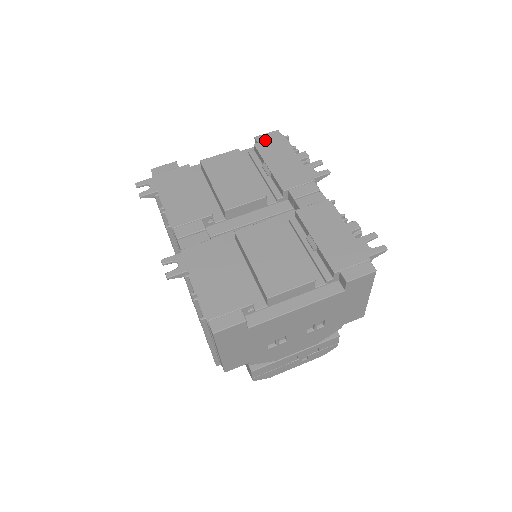
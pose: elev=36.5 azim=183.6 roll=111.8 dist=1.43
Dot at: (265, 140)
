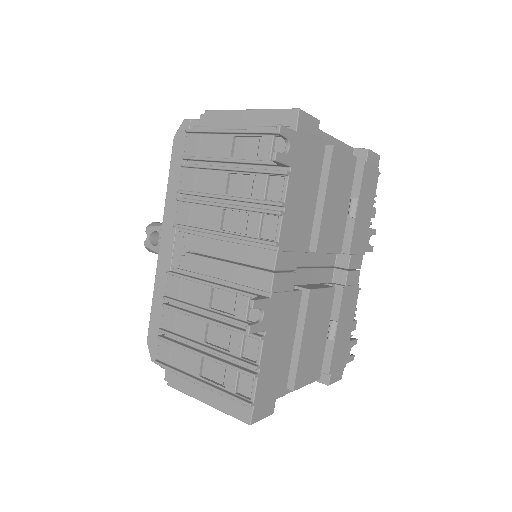
Dot at: (371, 165)
